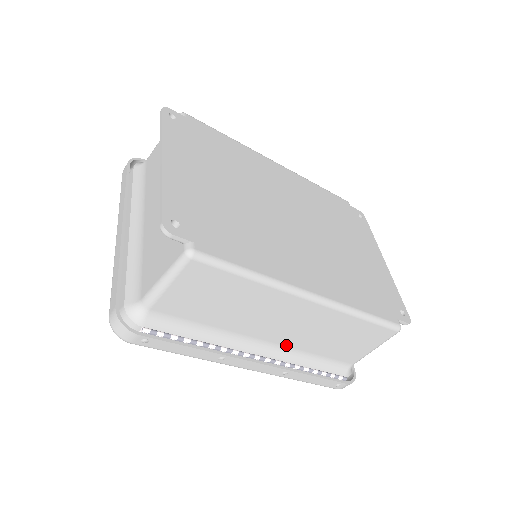
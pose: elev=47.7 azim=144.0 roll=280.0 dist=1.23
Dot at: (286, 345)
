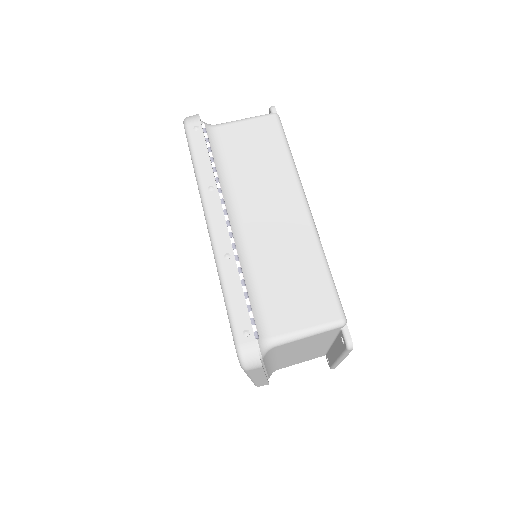
Dot at: (249, 243)
